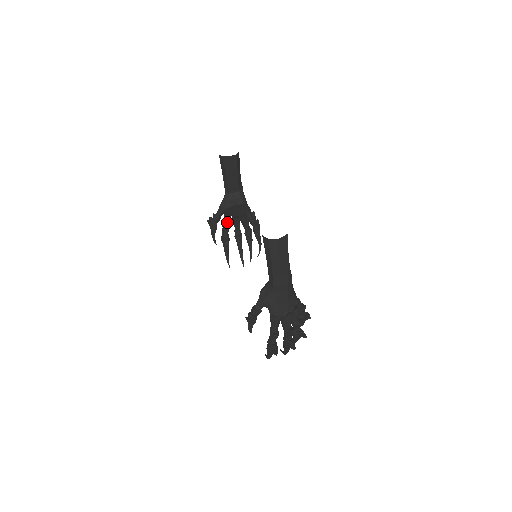
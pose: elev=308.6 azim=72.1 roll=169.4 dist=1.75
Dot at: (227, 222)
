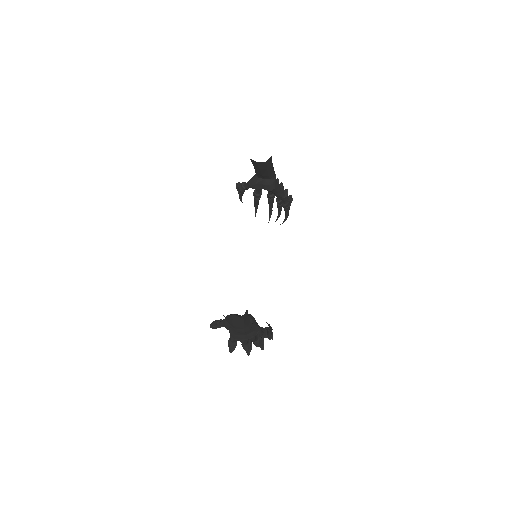
Dot at: occluded
